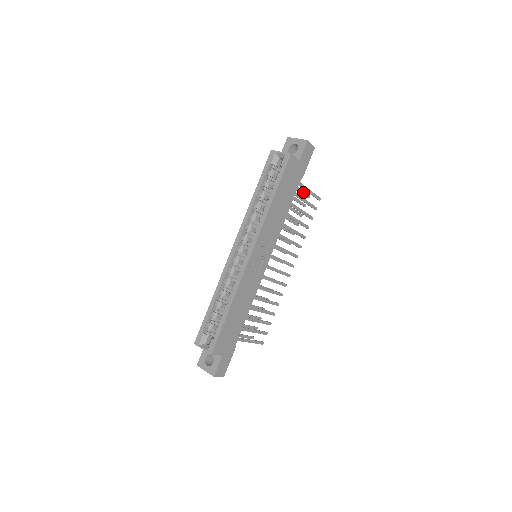
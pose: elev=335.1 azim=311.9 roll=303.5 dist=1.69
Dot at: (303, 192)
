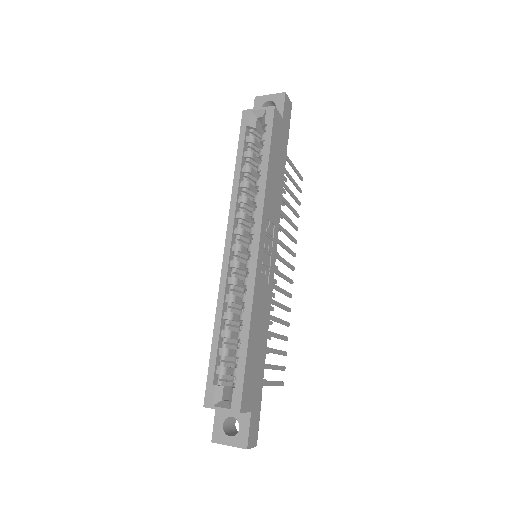
Dot at: occluded
